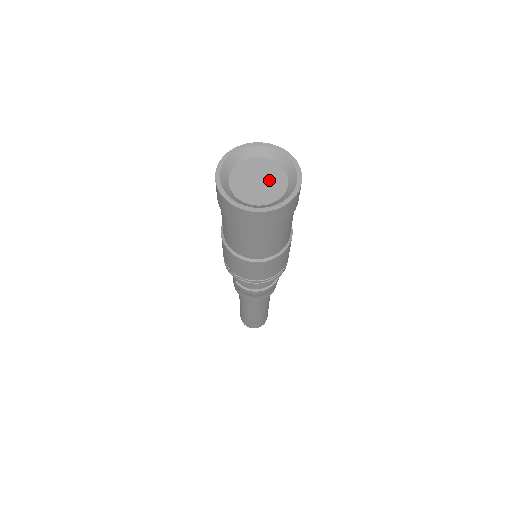
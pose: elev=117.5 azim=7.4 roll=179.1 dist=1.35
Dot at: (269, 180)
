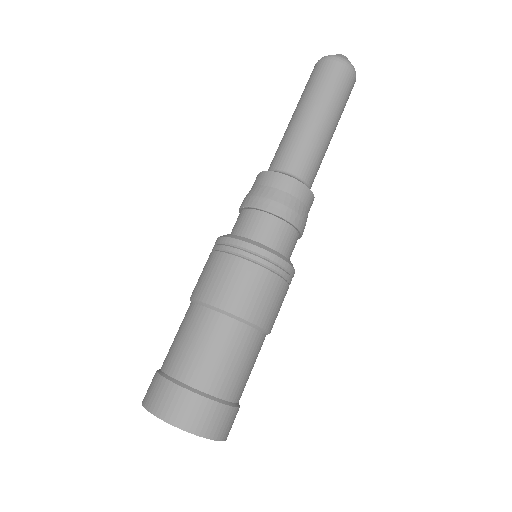
Dot at: occluded
